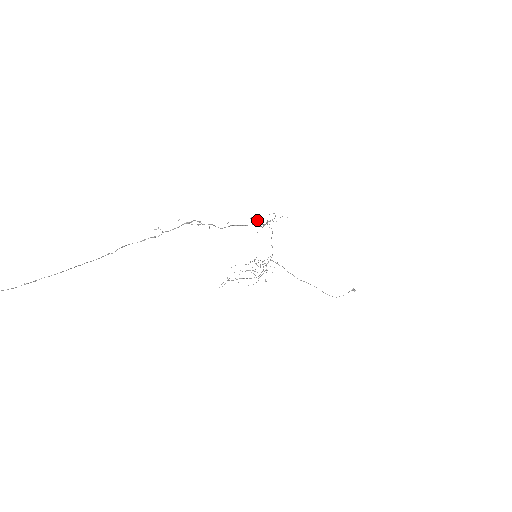
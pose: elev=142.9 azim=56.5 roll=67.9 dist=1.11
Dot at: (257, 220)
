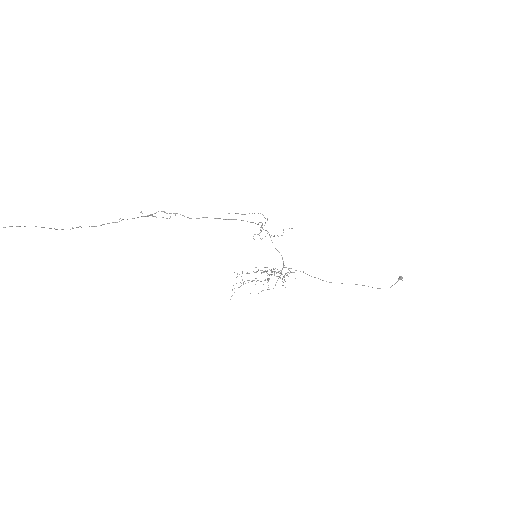
Dot at: occluded
